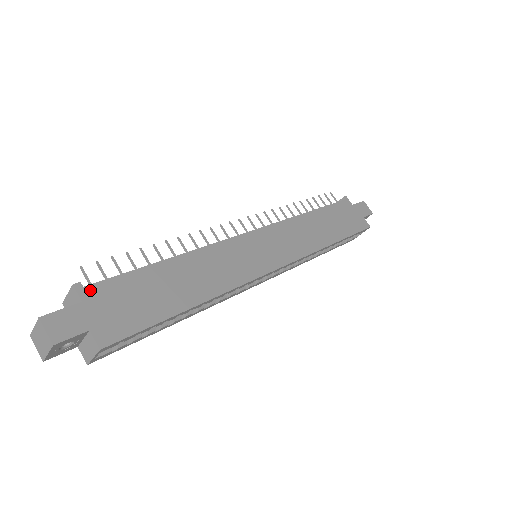
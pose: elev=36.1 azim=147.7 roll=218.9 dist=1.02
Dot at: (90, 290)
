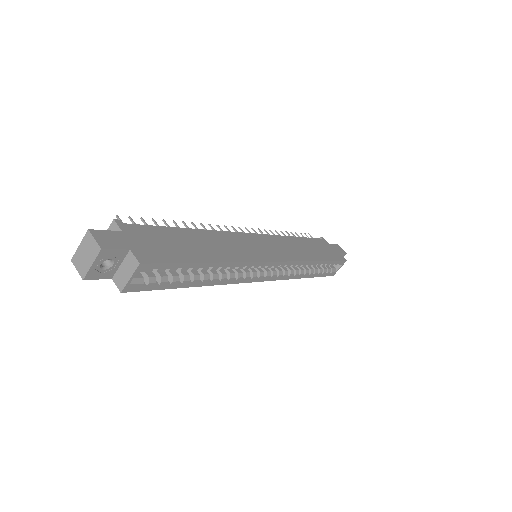
Dot at: (128, 227)
